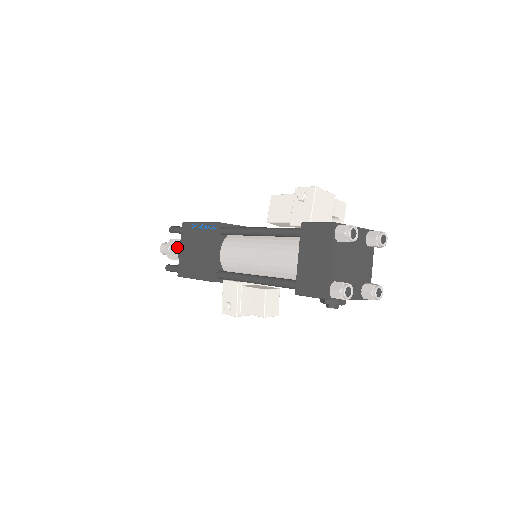
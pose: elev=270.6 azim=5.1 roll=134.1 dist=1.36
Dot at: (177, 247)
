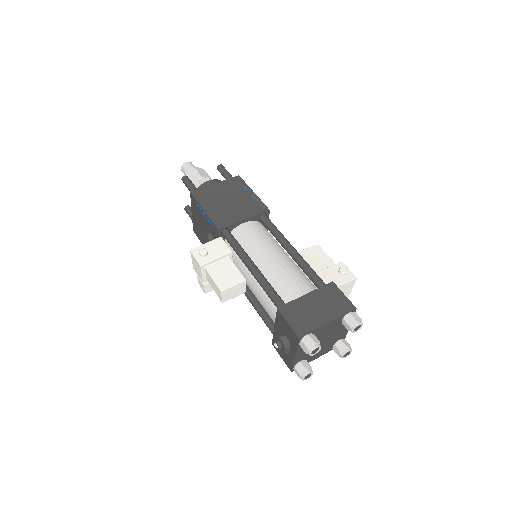
Dot at: (205, 178)
